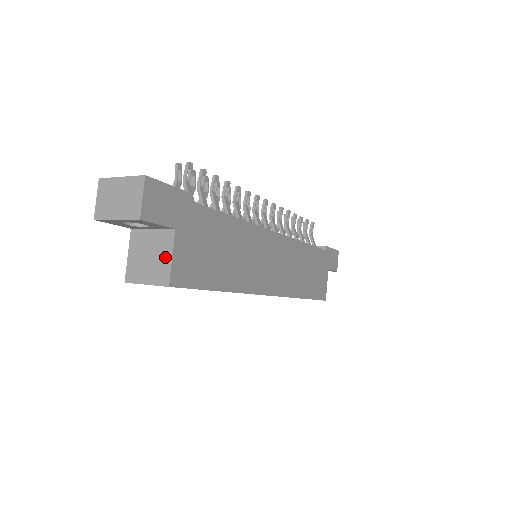
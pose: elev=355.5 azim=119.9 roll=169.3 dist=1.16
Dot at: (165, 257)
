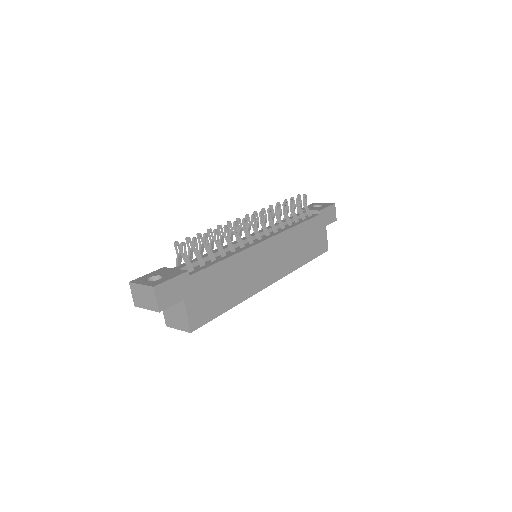
Dot at: (183, 316)
